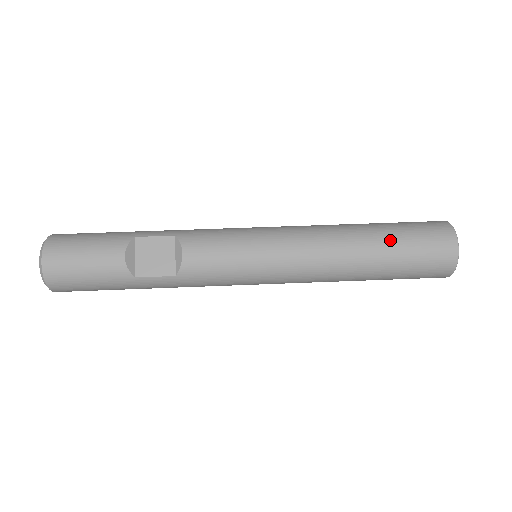
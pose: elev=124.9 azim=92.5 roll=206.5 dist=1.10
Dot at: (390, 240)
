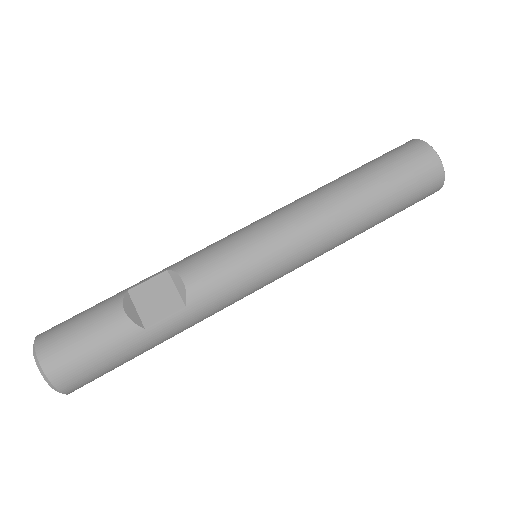
Dot at: (371, 173)
